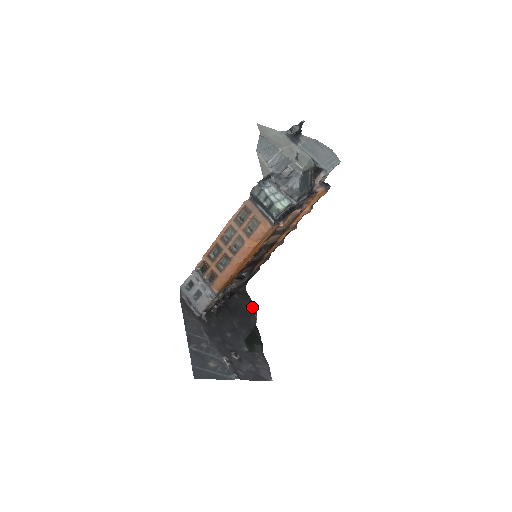
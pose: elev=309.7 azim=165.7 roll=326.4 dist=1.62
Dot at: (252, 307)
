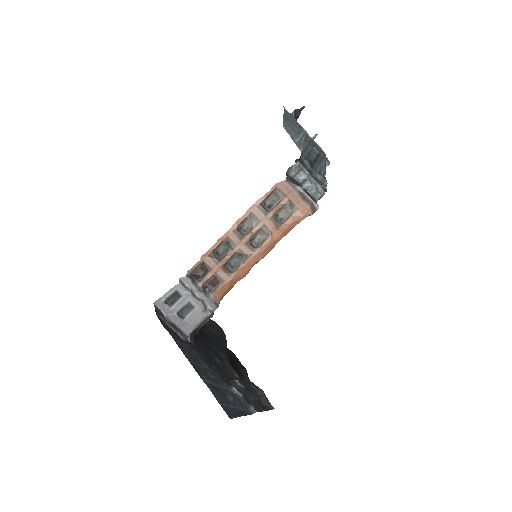
Dot at: (217, 327)
